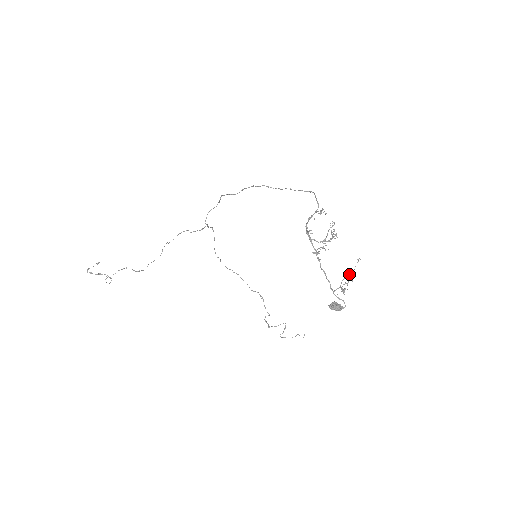
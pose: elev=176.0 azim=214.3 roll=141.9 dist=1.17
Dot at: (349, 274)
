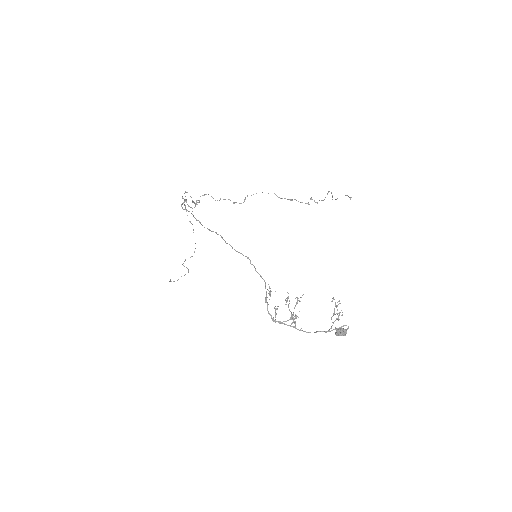
Dot at: (333, 314)
